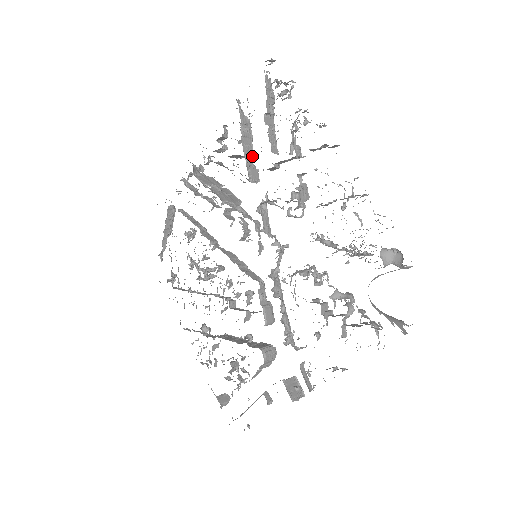
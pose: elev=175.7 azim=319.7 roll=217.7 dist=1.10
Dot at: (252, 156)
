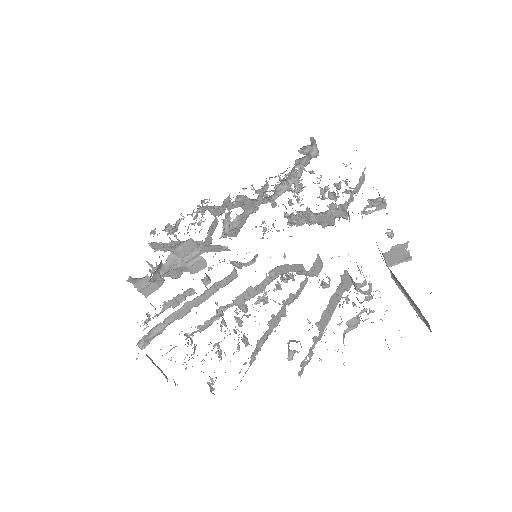
Dot at: occluded
